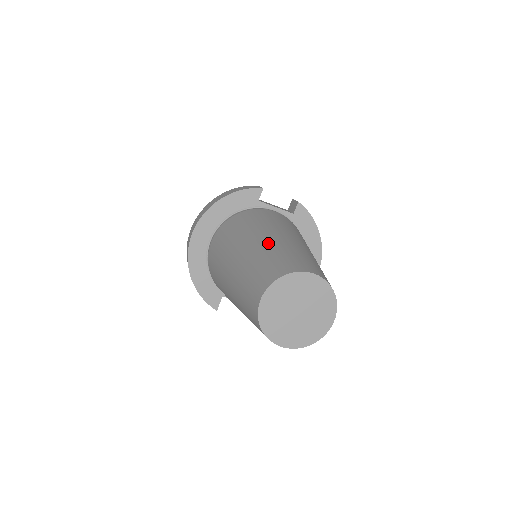
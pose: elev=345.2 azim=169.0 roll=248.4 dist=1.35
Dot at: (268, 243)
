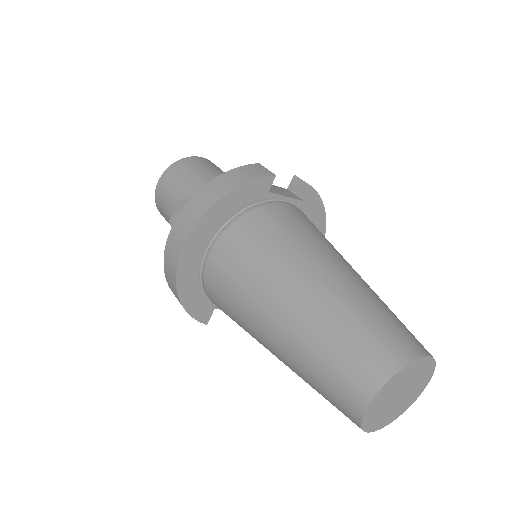
Dot at: (336, 293)
